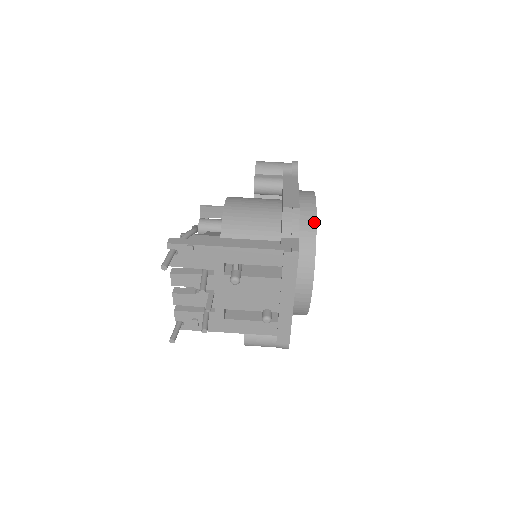
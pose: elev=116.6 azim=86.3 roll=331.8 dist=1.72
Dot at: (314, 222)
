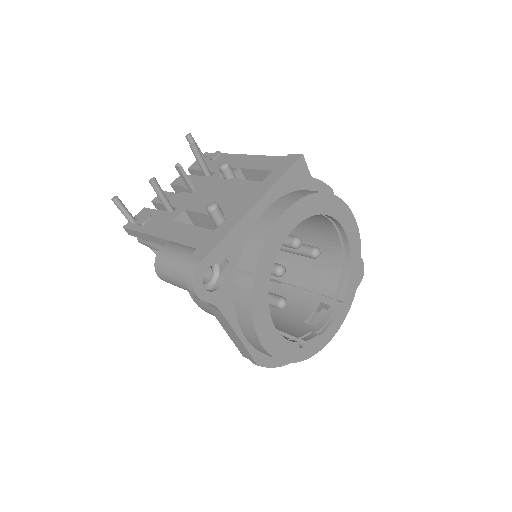
Dot at: (339, 198)
